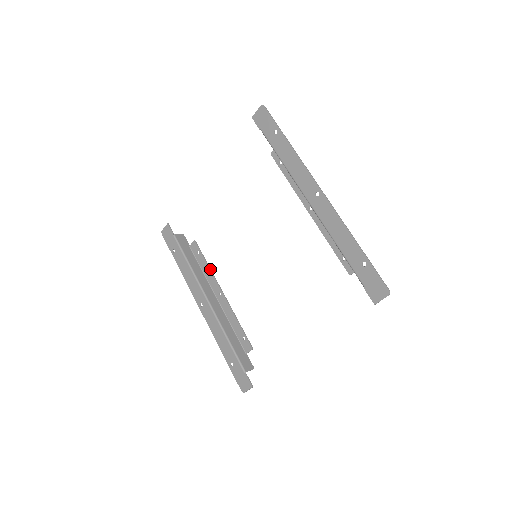
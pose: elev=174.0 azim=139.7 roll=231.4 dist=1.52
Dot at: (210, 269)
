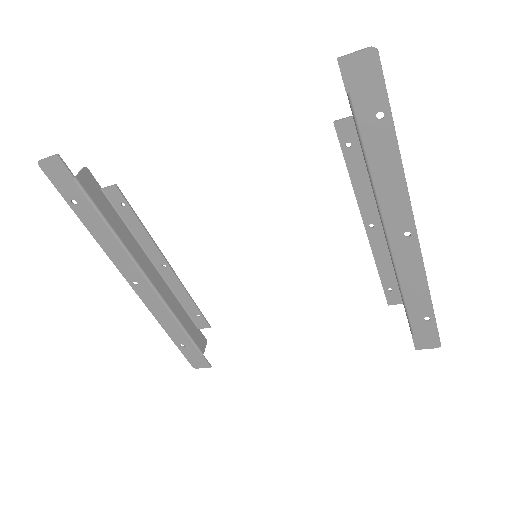
Dot at: (148, 233)
